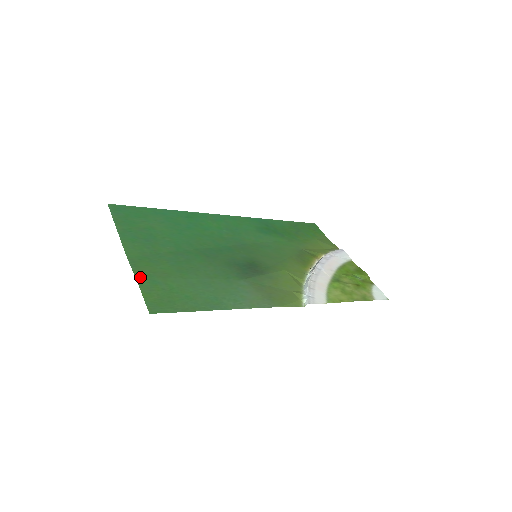
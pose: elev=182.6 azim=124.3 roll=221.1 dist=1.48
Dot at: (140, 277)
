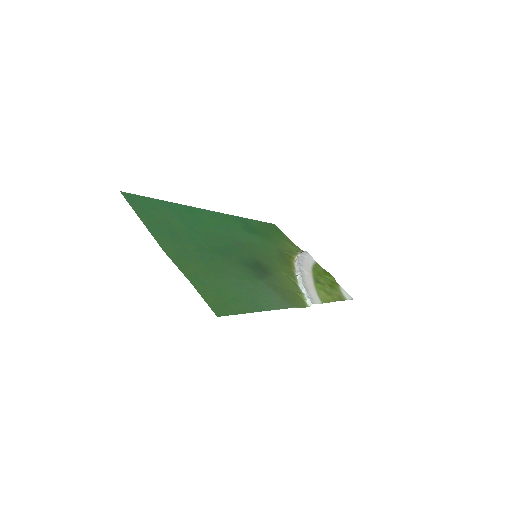
Dot at: (189, 277)
